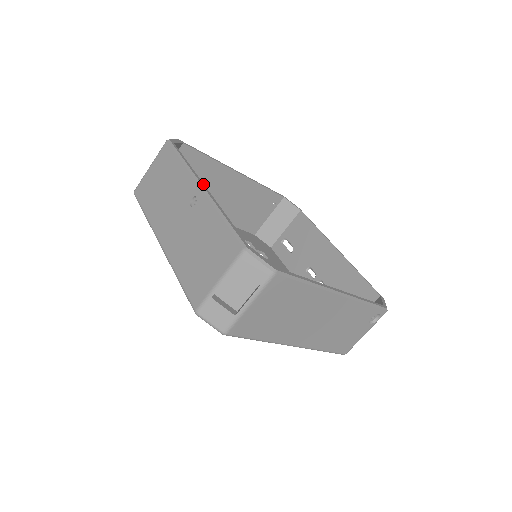
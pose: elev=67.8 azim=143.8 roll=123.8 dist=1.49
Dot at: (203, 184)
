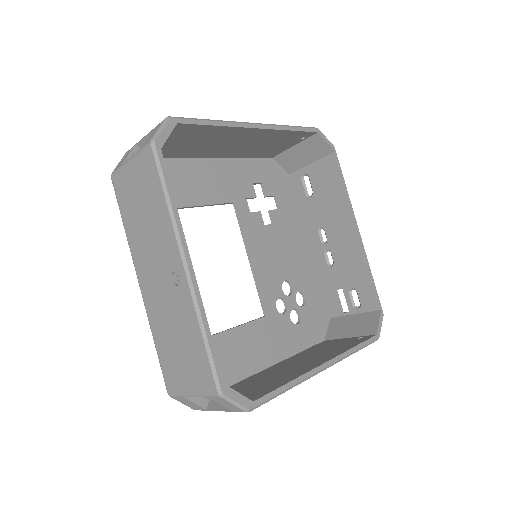
Dot at: (189, 259)
